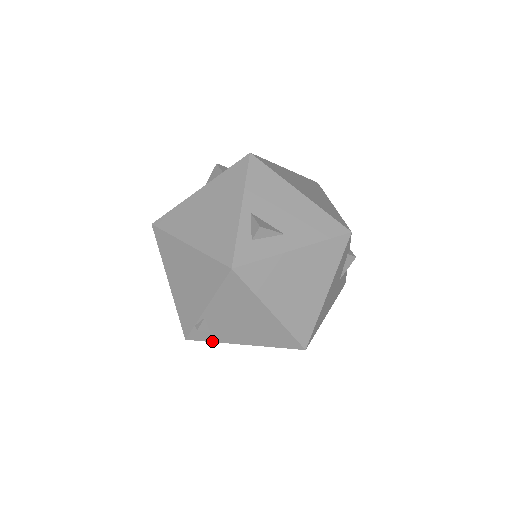
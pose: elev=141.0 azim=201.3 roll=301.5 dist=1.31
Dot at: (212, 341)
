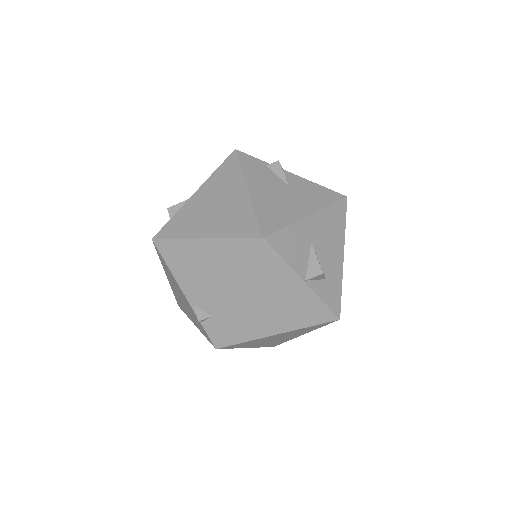
Dot at: (225, 325)
